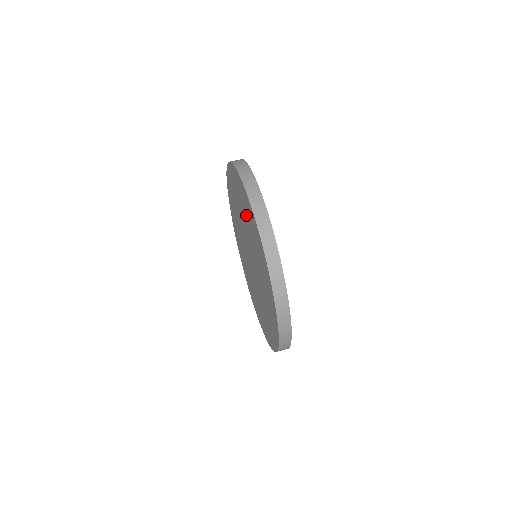
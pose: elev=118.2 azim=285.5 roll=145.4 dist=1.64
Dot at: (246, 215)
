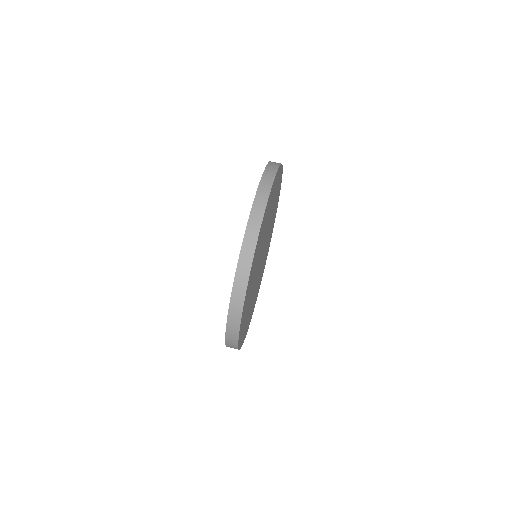
Dot at: occluded
